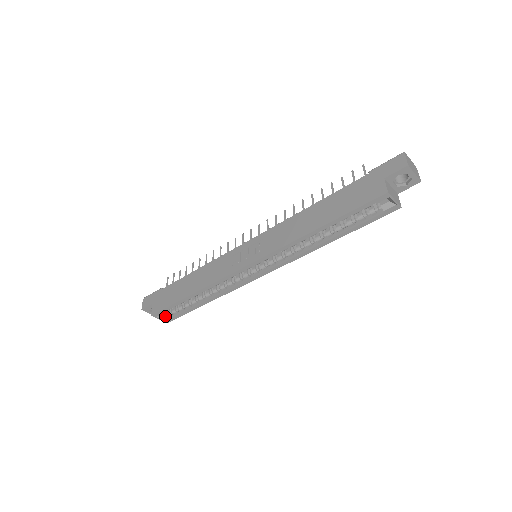
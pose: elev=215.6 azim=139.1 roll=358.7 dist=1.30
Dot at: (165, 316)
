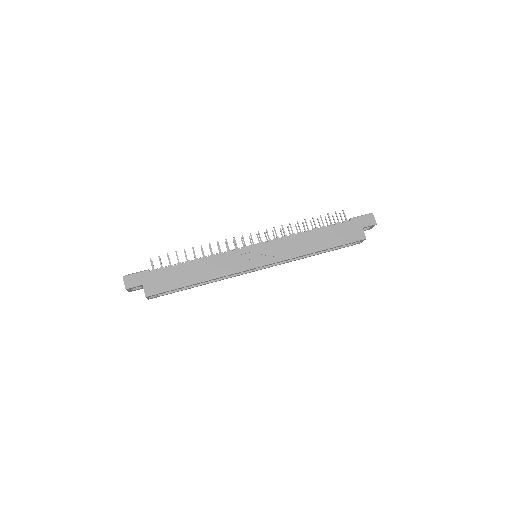
Dot at: occluded
